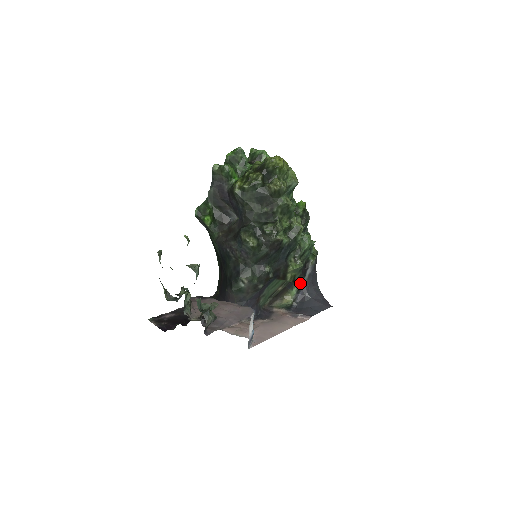
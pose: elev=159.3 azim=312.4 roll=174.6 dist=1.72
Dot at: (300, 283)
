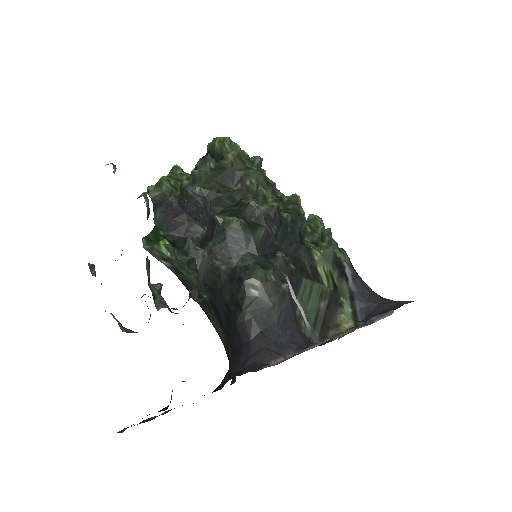
Dot at: (347, 292)
